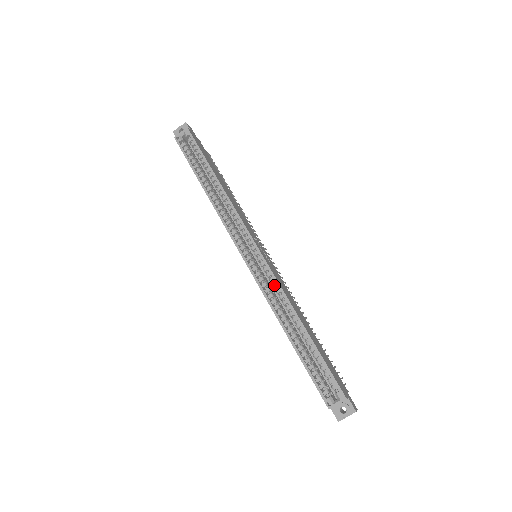
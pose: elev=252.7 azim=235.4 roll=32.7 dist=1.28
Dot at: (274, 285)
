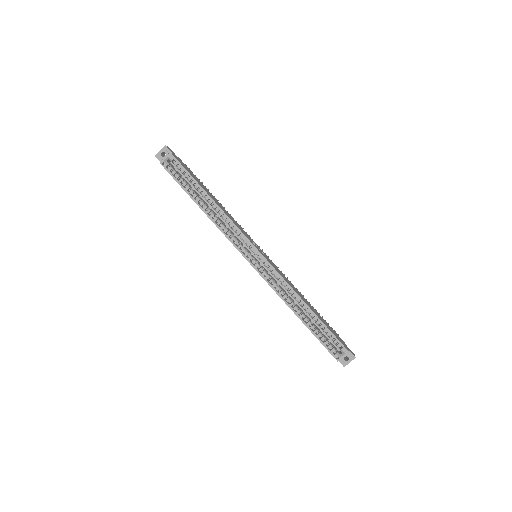
Dot at: (279, 280)
